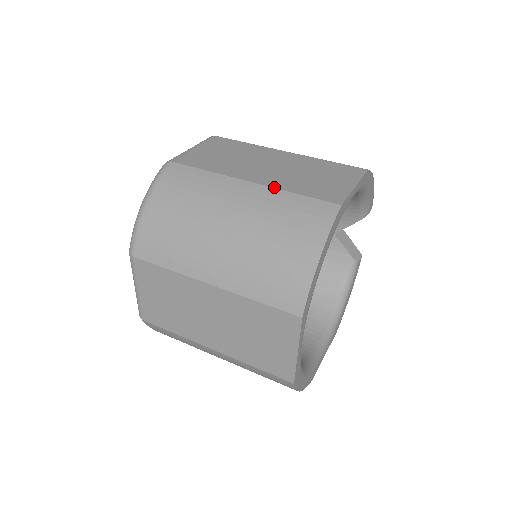
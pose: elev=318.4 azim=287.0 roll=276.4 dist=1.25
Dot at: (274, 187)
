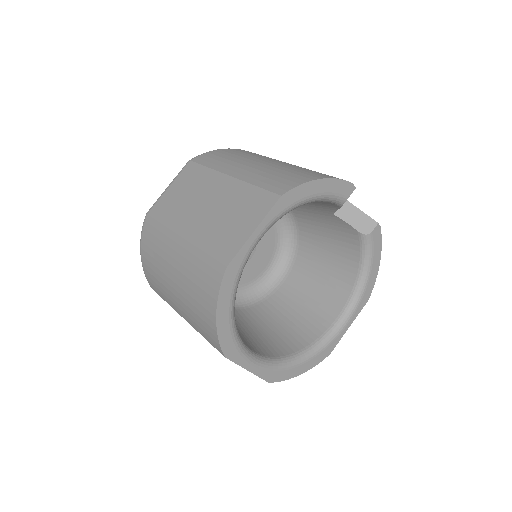
Dot at: (193, 243)
